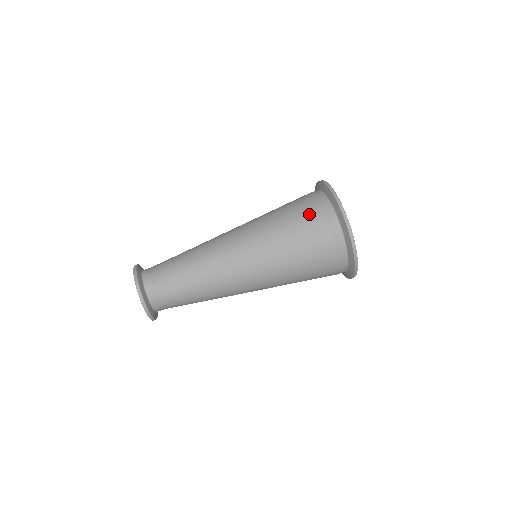
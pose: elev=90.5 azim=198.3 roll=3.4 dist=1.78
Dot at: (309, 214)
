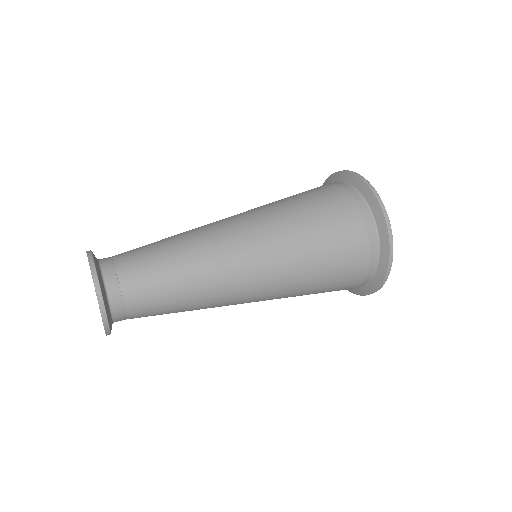
Dot at: (349, 236)
